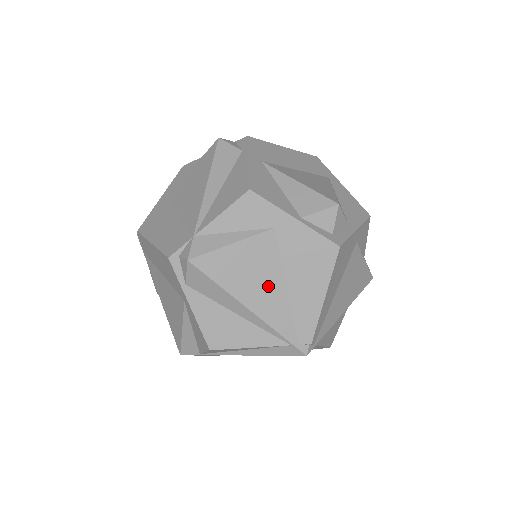
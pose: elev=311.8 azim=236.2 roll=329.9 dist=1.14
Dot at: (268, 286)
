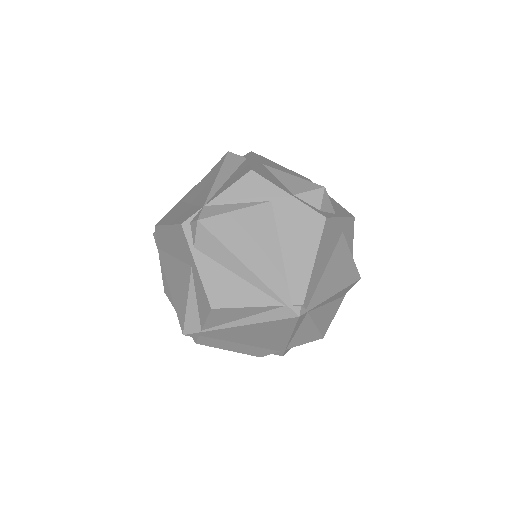
Dot at: (265, 249)
